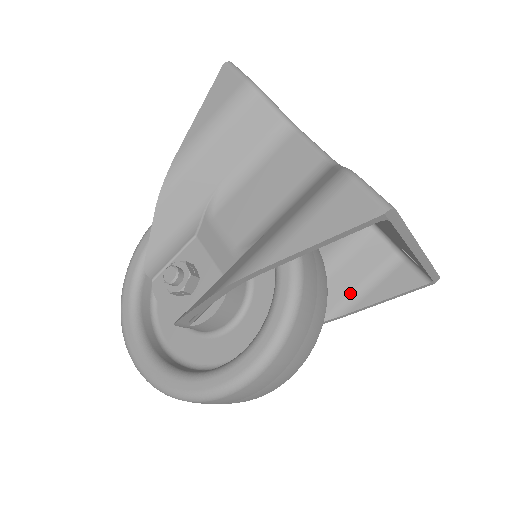
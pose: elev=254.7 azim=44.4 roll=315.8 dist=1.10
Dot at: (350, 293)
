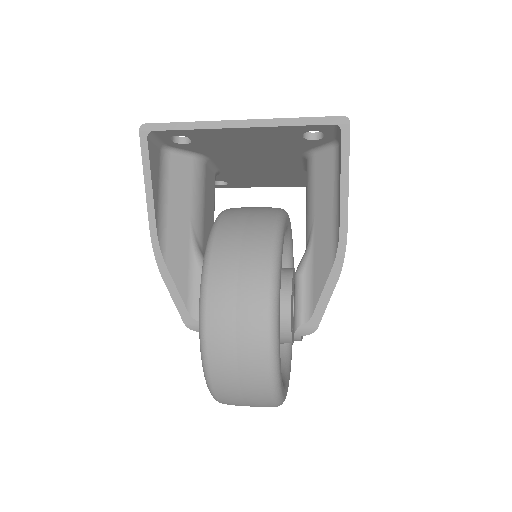
Dot at: (334, 212)
